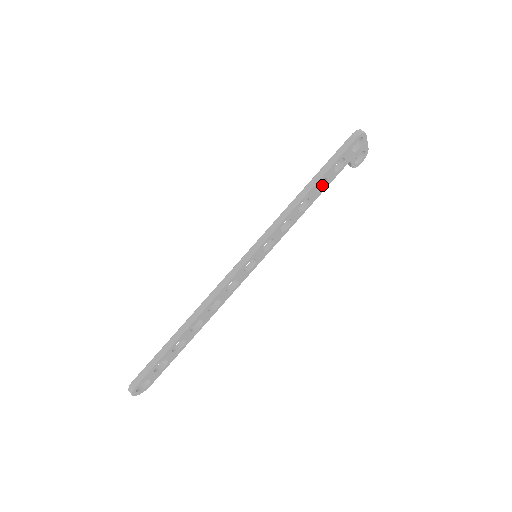
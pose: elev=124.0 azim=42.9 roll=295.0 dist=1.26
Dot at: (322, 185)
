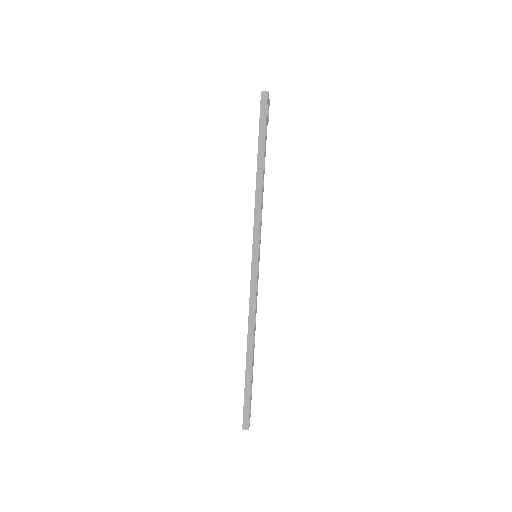
Dot at: occluded
